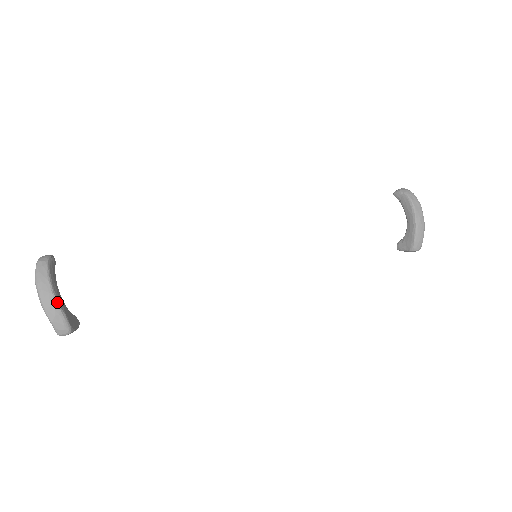
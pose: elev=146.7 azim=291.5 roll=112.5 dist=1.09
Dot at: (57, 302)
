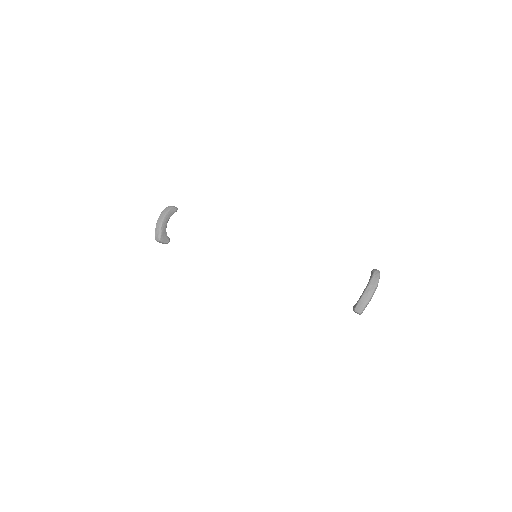
Dot at: (162, 224)
